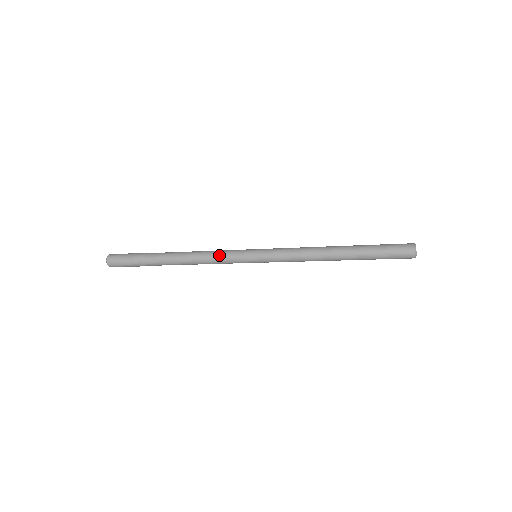
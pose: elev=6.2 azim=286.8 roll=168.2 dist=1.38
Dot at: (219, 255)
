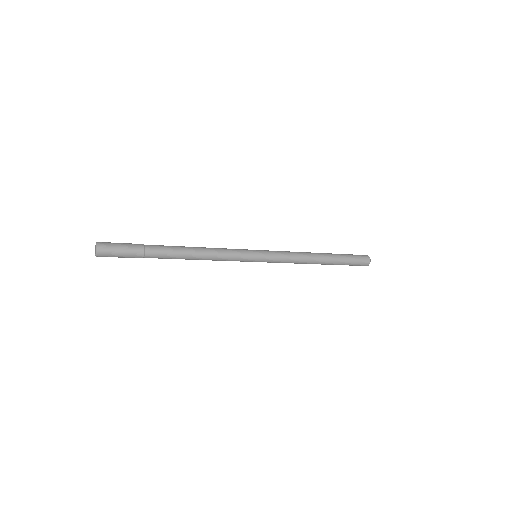
Dot at: (225, 248)
